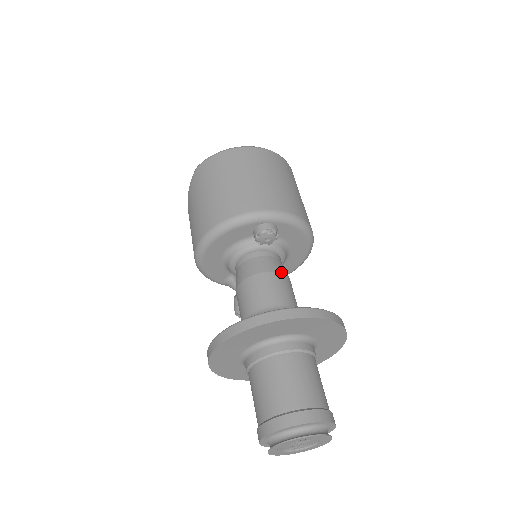
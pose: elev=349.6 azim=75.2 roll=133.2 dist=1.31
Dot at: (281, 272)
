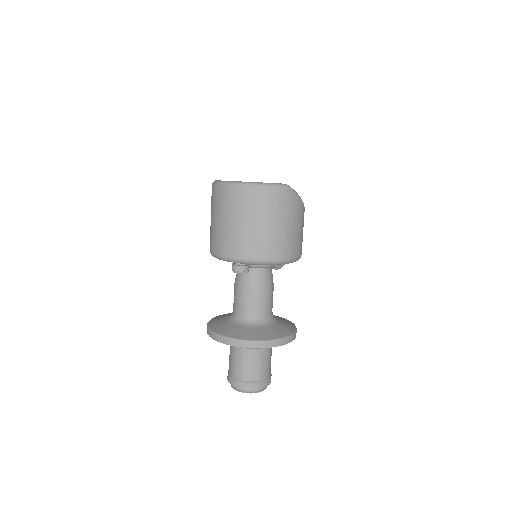
Dot at: (255, 288)
